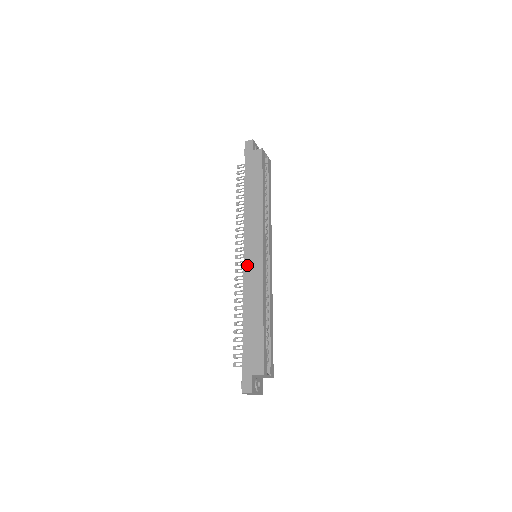
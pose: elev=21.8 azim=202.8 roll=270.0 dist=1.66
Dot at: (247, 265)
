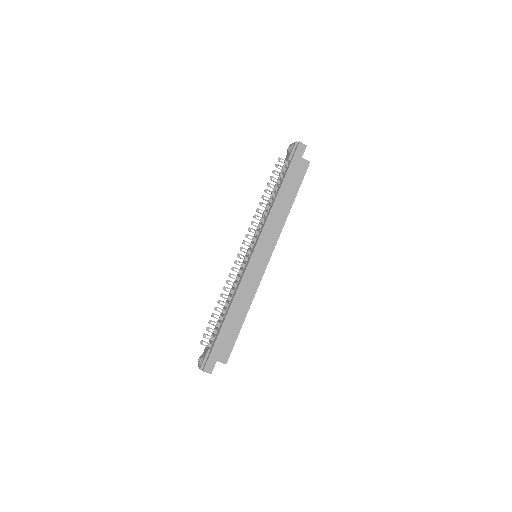
Dot at: (251, 266)
